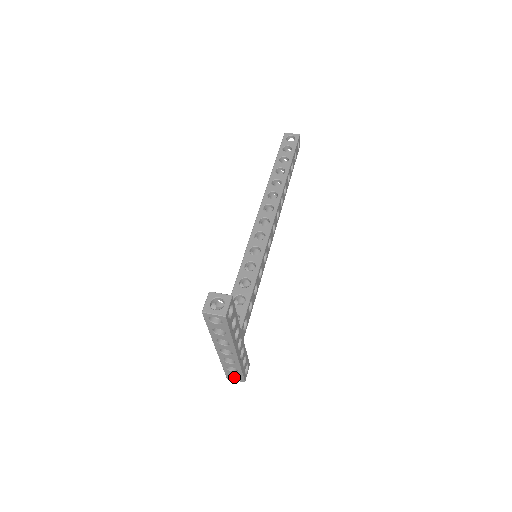
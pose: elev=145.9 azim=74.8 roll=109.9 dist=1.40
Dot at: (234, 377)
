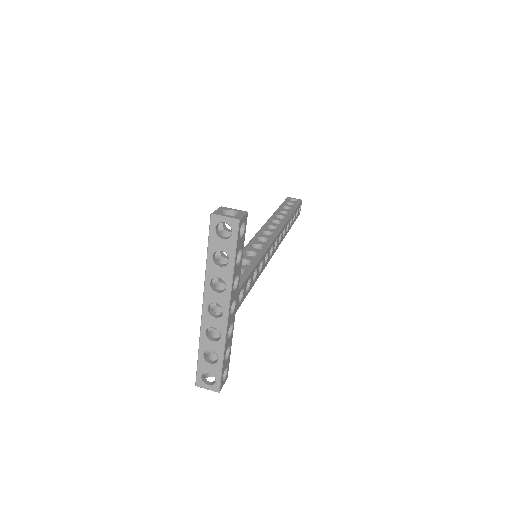
Dot at: (206, 383)
